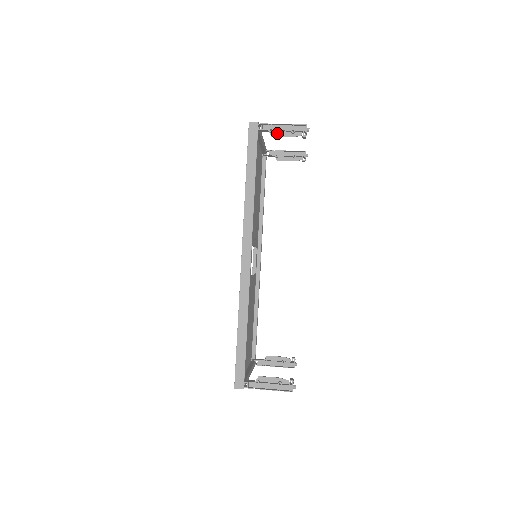
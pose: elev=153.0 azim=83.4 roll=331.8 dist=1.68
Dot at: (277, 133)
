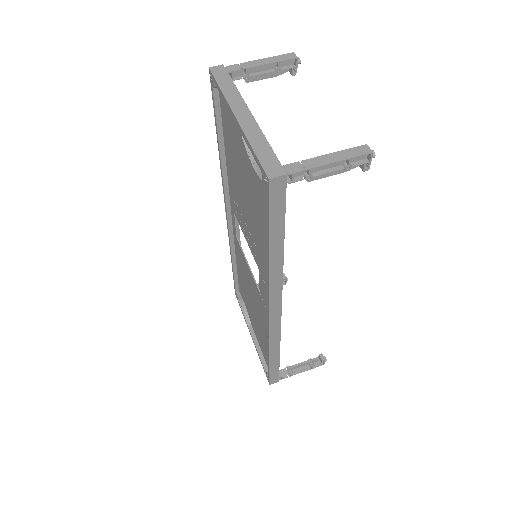
Dot at: (317, 175)
